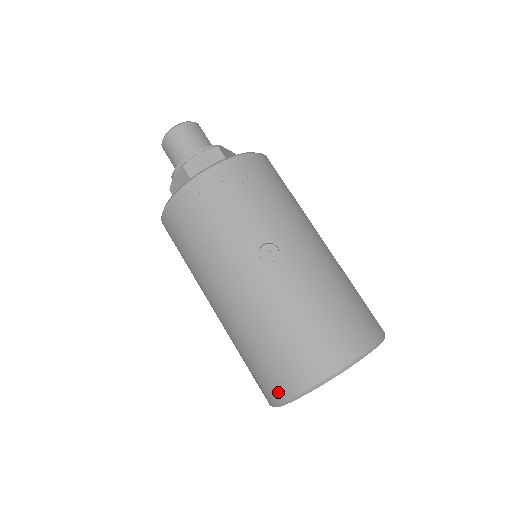
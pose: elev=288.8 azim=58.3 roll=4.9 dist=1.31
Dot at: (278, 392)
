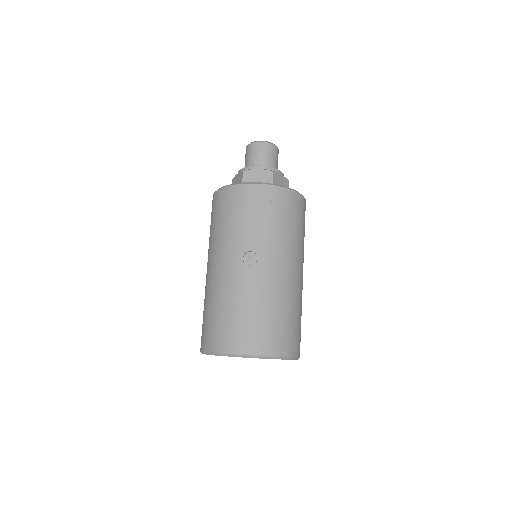
Dot at: (204, 344)
